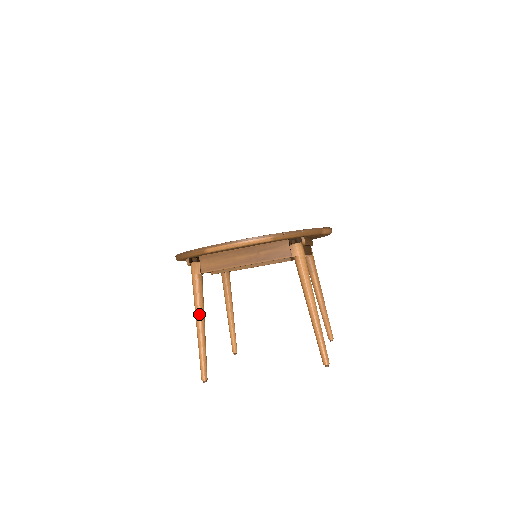
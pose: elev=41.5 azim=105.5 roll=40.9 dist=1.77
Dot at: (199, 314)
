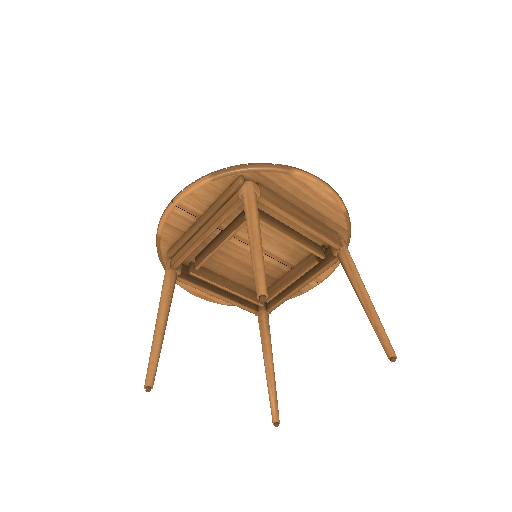
Dot at: (259, 224)
